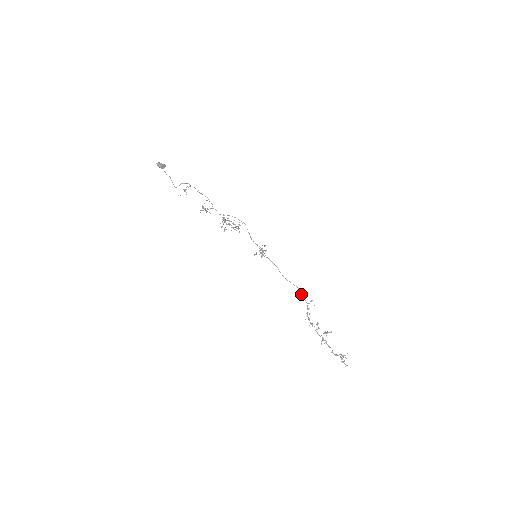
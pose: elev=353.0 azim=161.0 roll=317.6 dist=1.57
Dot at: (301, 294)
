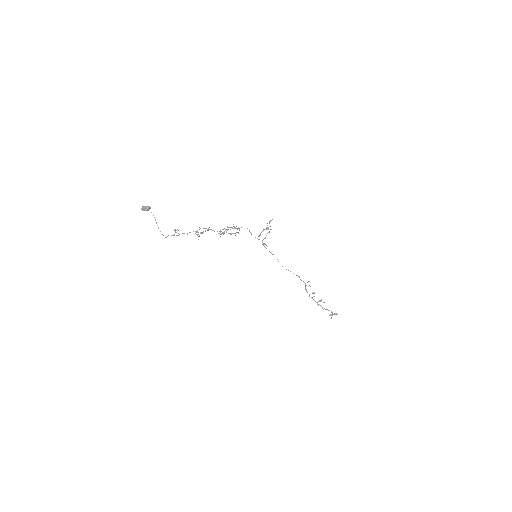
Dot at: occluded
